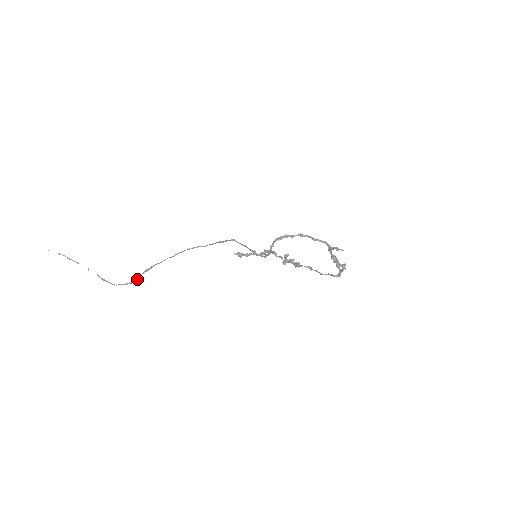
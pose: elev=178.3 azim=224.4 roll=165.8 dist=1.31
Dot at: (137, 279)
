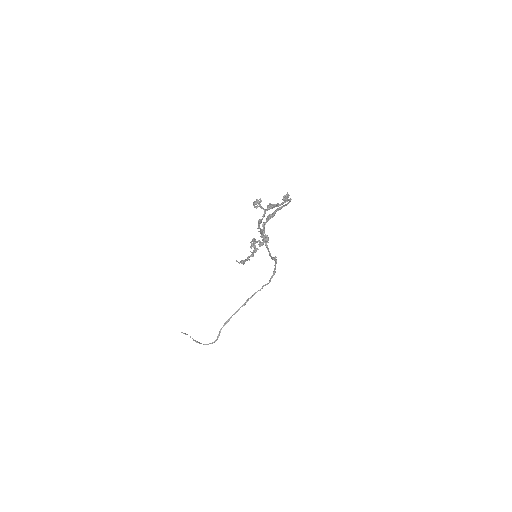
Dot at: (219, 334)
